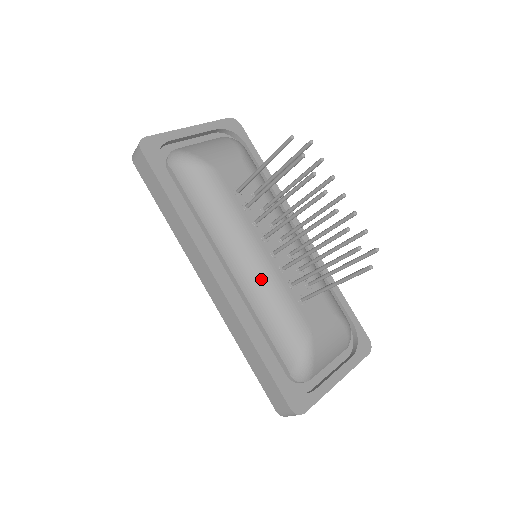
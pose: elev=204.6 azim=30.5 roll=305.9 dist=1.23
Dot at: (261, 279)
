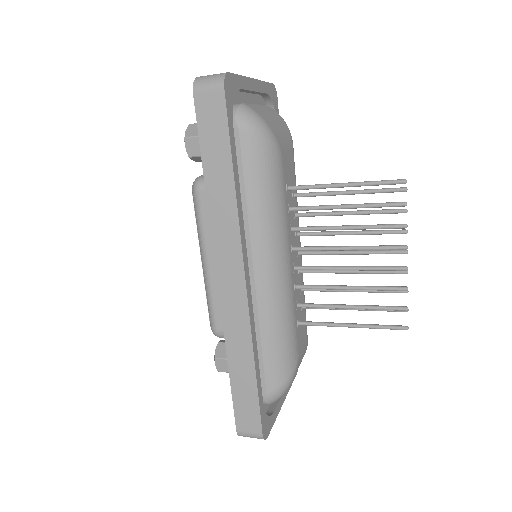
Dot at: (282, 295)
